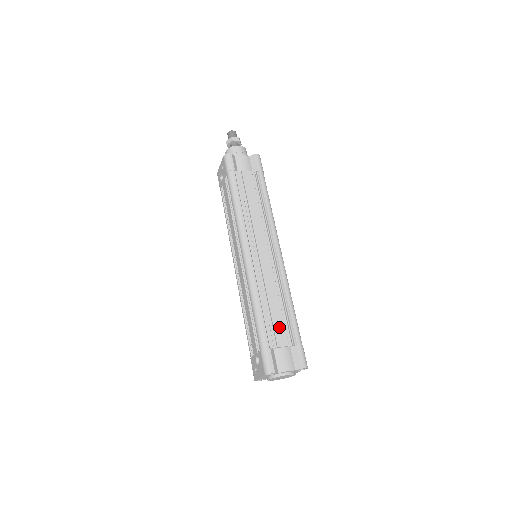
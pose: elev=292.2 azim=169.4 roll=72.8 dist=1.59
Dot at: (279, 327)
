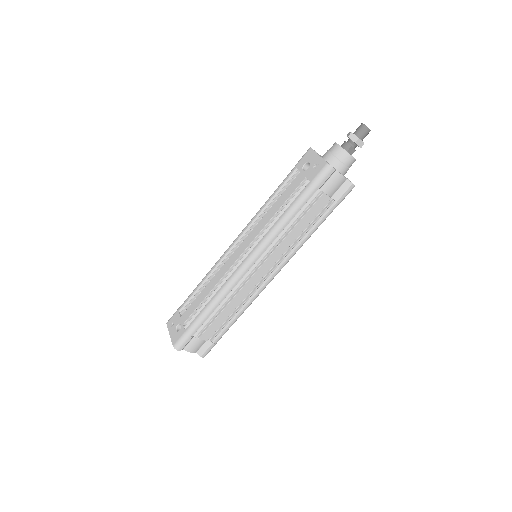
Dot at: (213, 327)
